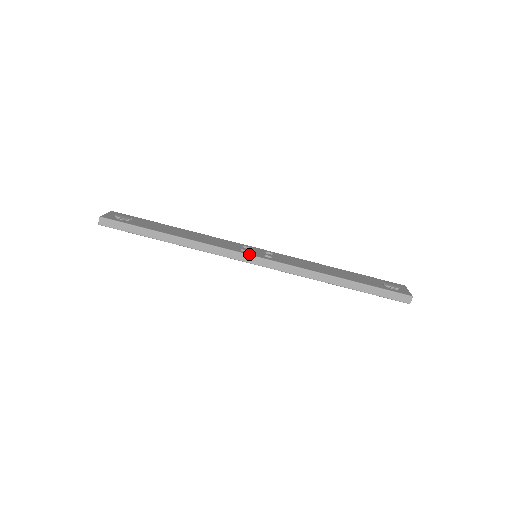
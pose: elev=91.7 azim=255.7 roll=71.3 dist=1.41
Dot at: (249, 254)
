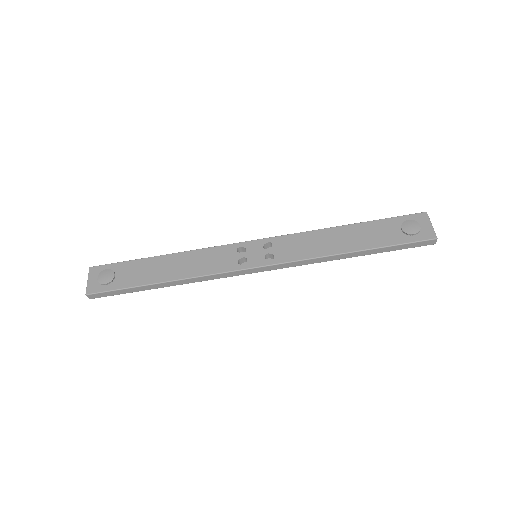
Dot at: (249, 268)
